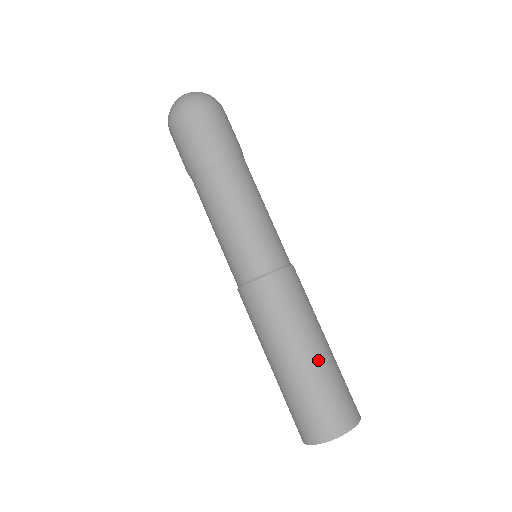
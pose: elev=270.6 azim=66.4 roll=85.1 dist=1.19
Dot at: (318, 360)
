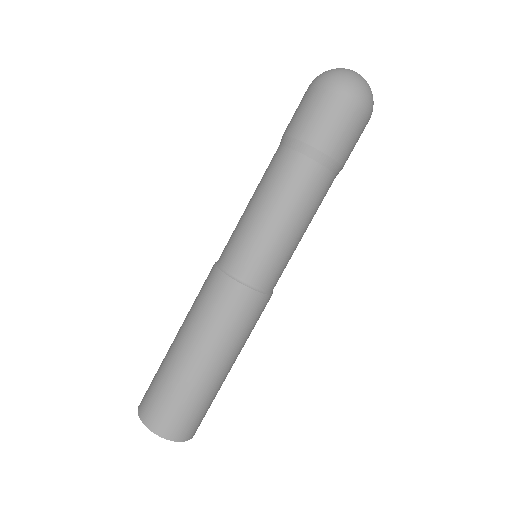
Dot at: (216, 379)
